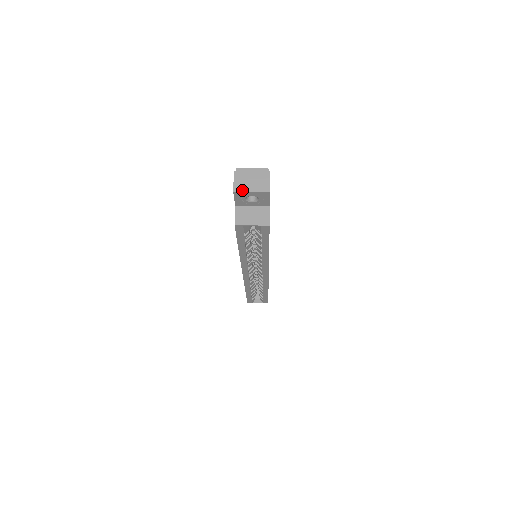
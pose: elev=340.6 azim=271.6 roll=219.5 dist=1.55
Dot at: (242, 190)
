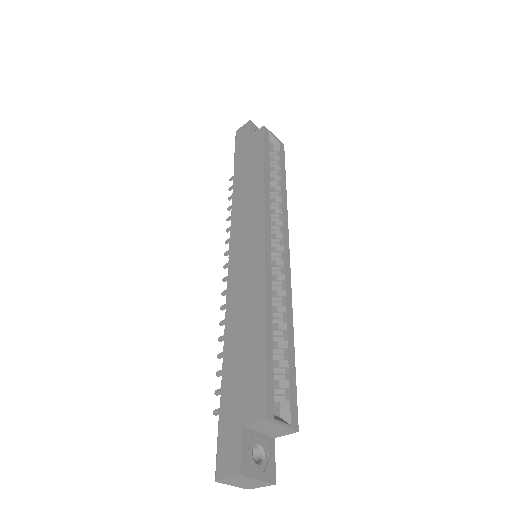
Dot at: (254, 125)
